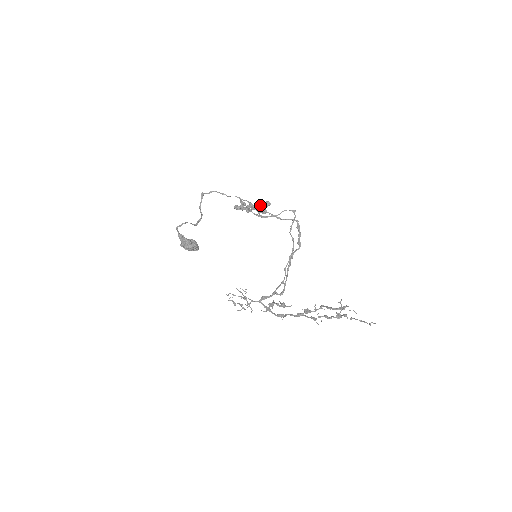
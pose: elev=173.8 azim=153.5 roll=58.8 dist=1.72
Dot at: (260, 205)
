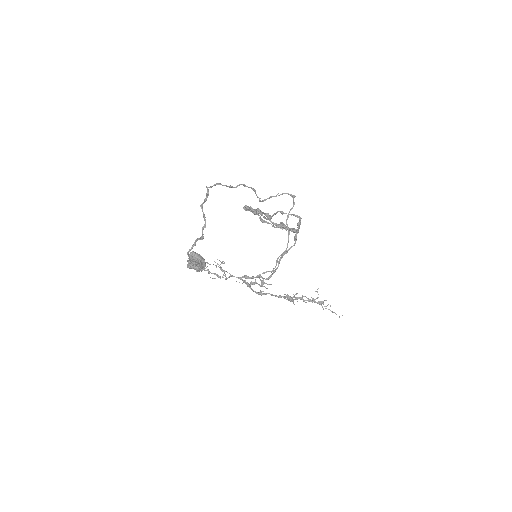
Dot at: (285, 229)
